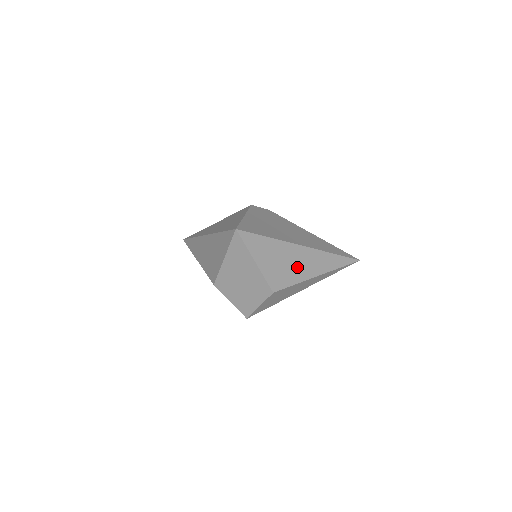
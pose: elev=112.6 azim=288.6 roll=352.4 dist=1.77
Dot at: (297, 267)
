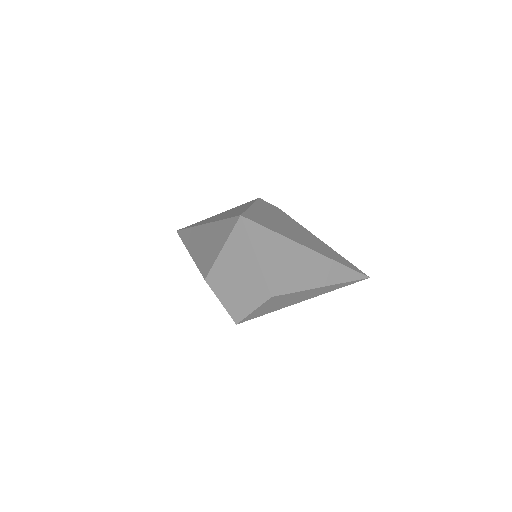
Dot at: (302, 272)
